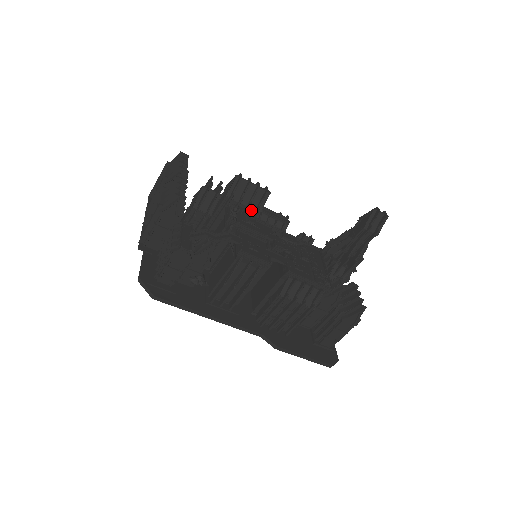
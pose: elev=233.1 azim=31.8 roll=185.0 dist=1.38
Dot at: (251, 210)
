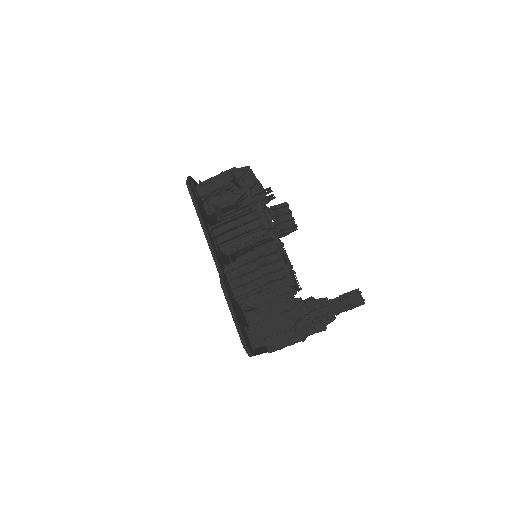
Dot at: (277, 229)
